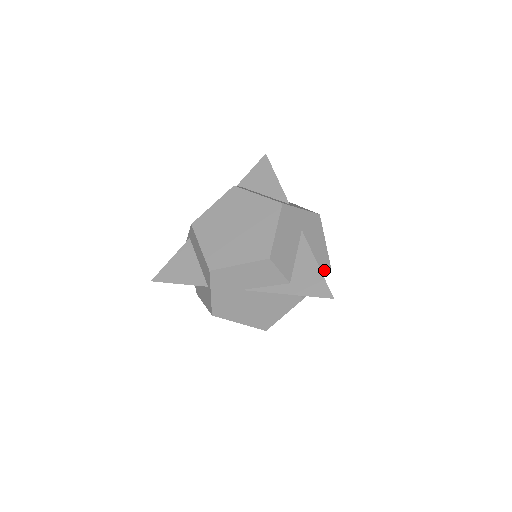
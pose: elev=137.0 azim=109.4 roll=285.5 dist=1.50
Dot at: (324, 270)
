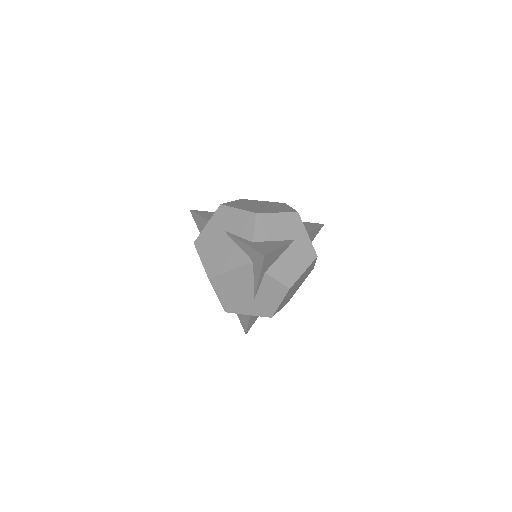
Dot at: (284, 280)
